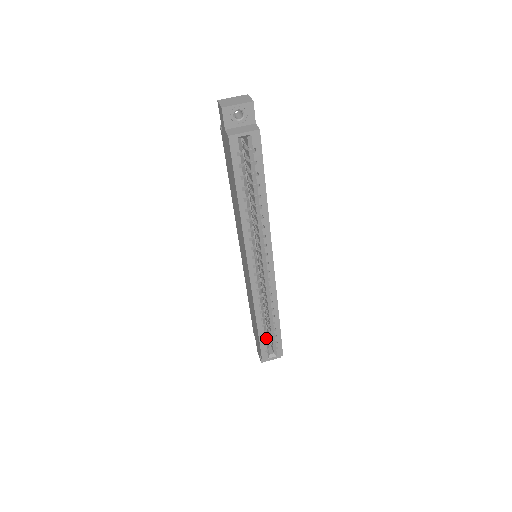
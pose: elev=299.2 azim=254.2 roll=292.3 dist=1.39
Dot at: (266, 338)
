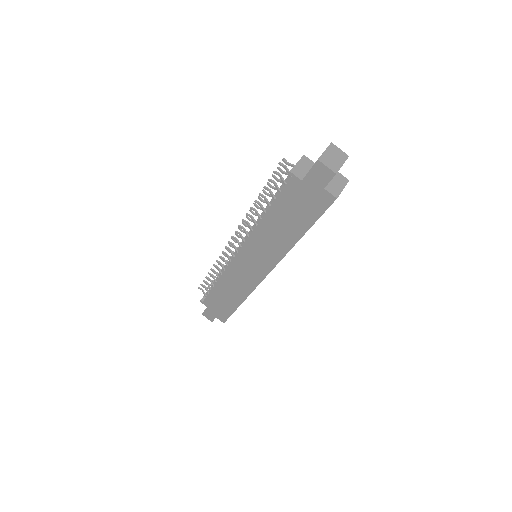
Dot at: occluded
